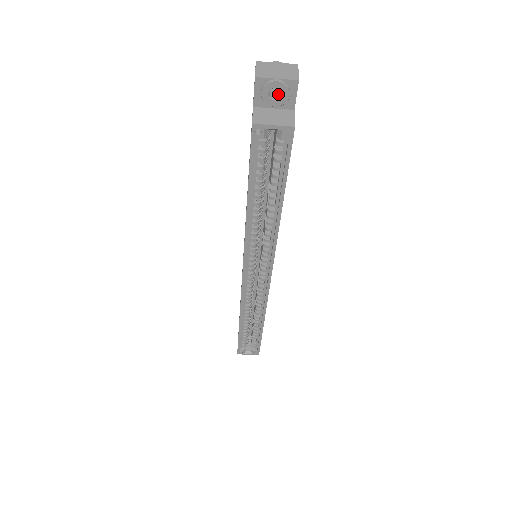
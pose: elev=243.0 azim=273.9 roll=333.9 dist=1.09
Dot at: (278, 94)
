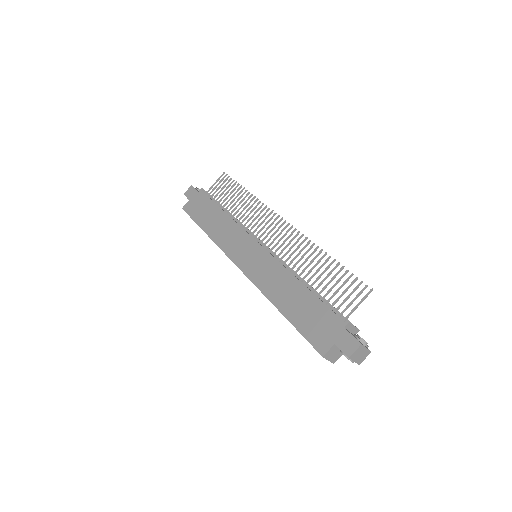
Dot at: occluded
